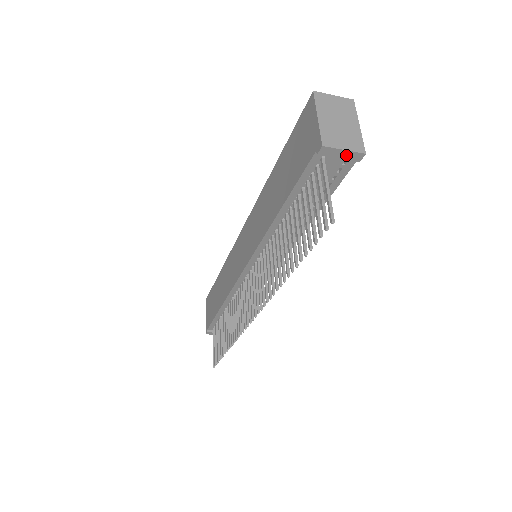
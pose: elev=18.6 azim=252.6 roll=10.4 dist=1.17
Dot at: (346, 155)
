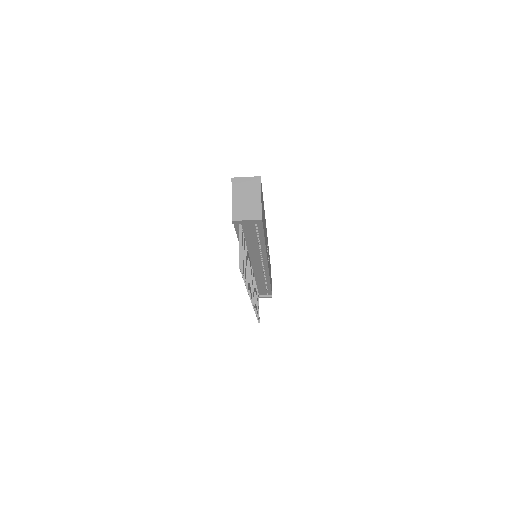
Dot at: (250, 222)
